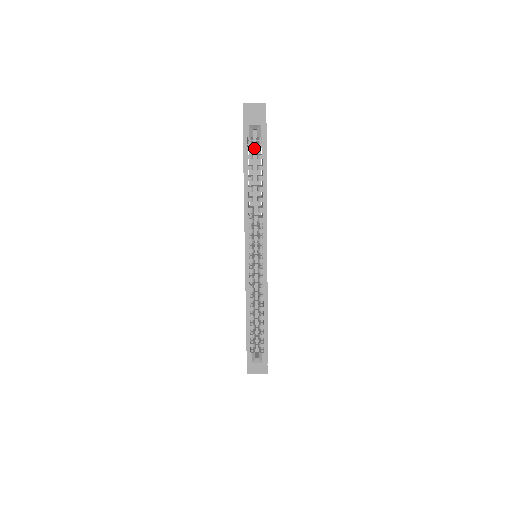
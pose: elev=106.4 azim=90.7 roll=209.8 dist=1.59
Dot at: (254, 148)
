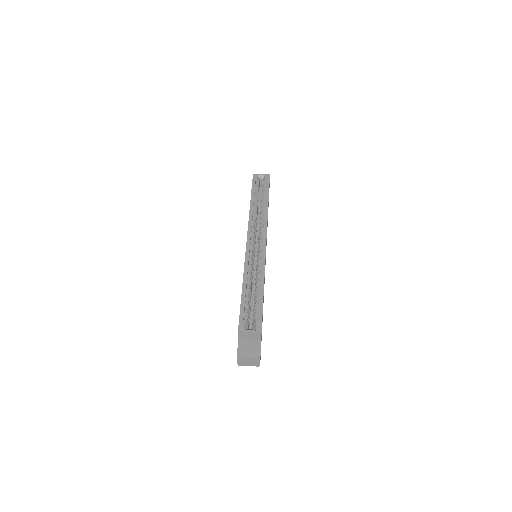
Dot at: (260, 199)
